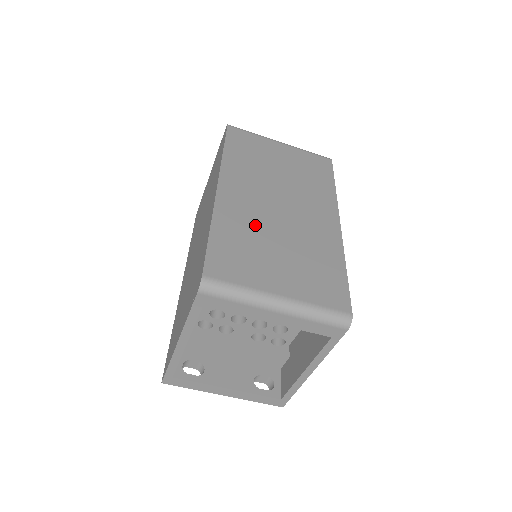
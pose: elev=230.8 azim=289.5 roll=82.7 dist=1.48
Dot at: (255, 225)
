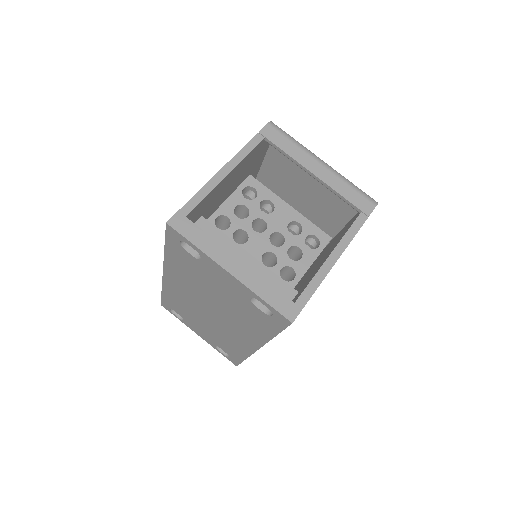
Dot at: occluded
